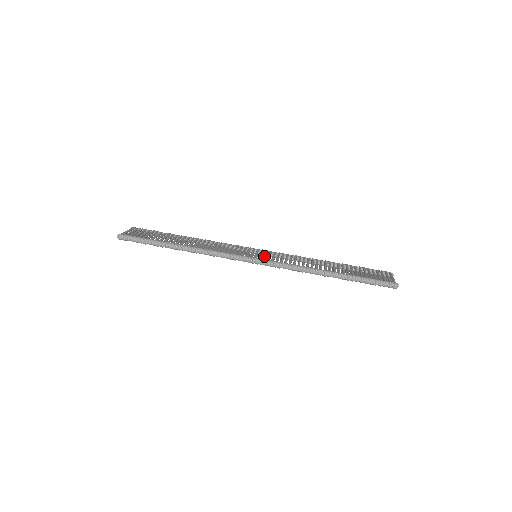
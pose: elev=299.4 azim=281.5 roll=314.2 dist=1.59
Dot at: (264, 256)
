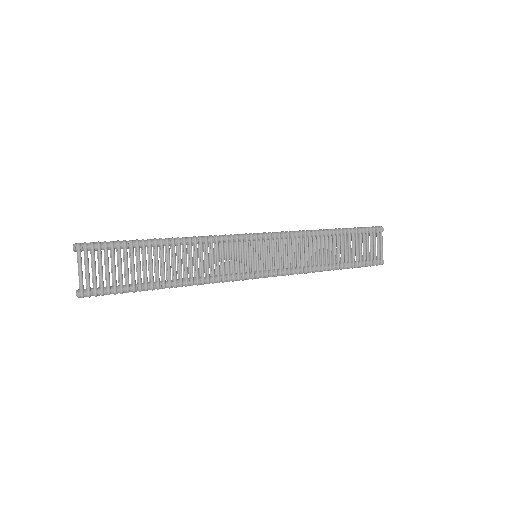
Dot at: (263, 247)
